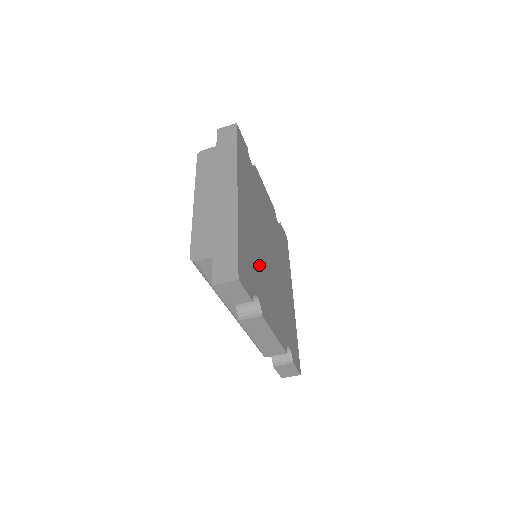
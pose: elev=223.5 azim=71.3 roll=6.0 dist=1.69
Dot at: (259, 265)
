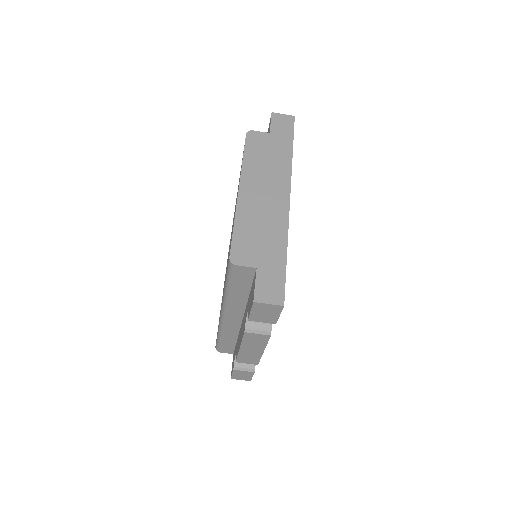
Dot at: occluded
